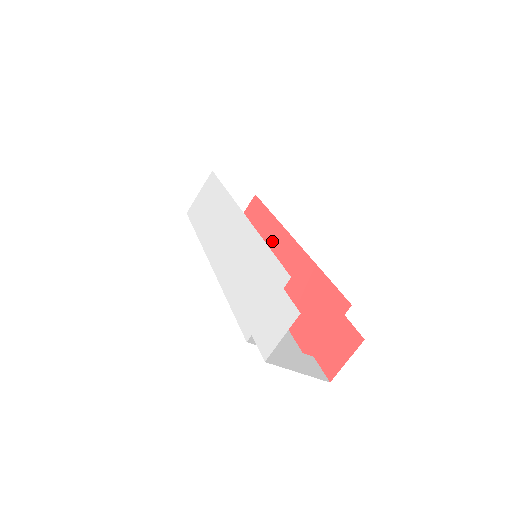
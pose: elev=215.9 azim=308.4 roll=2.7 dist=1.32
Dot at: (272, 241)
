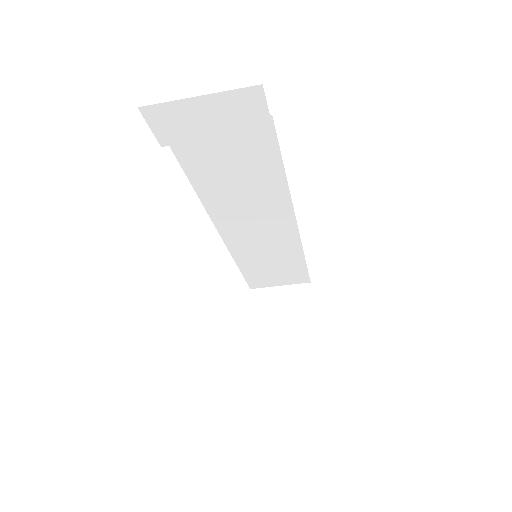
Dot at: occluded
